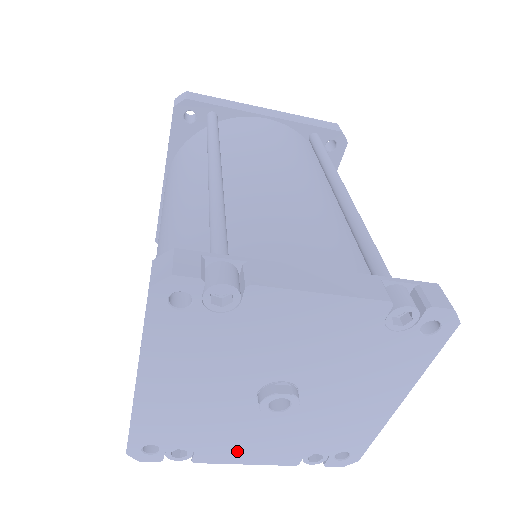
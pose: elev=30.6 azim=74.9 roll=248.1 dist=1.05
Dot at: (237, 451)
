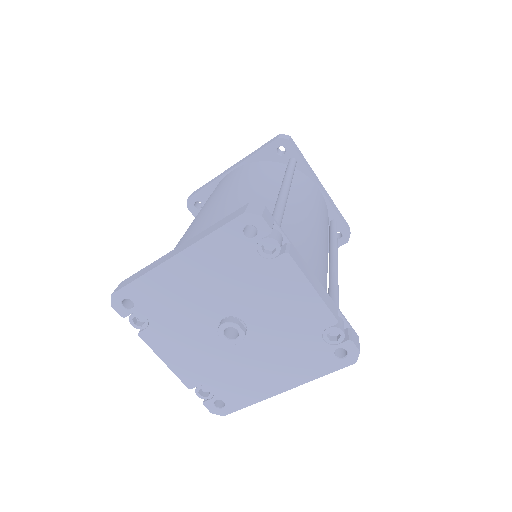
Dot at: (170, 348)
